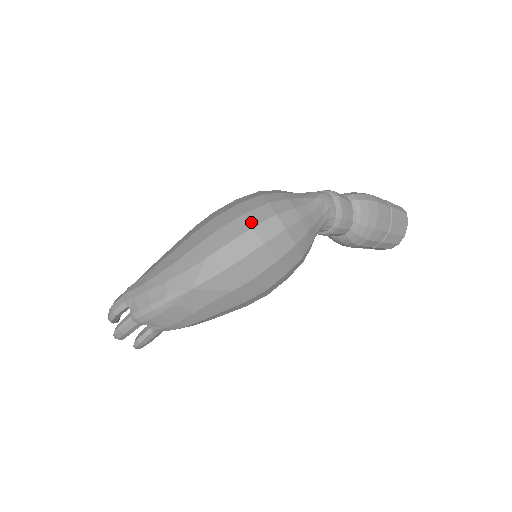
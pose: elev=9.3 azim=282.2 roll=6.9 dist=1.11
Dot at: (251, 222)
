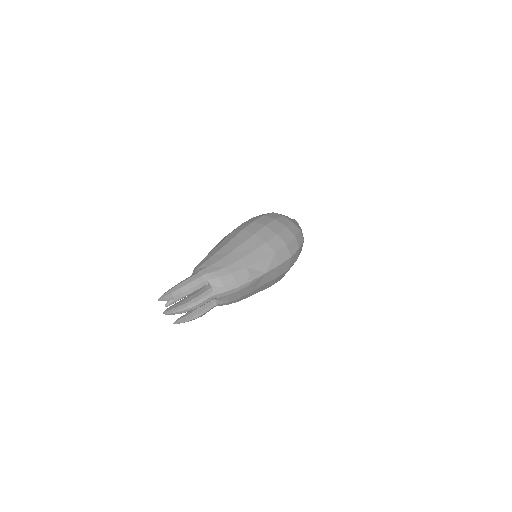
Dot at: (293, 233)
